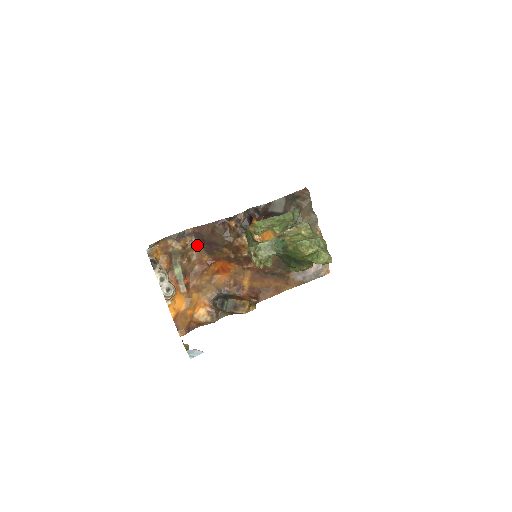
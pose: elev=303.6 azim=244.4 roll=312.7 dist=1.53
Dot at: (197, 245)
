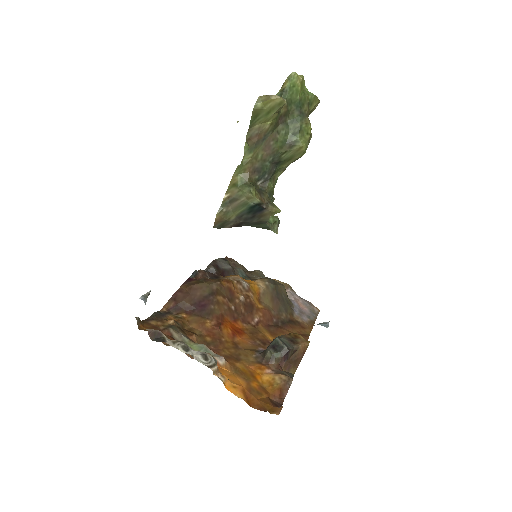
Dot at: (186, 319)
